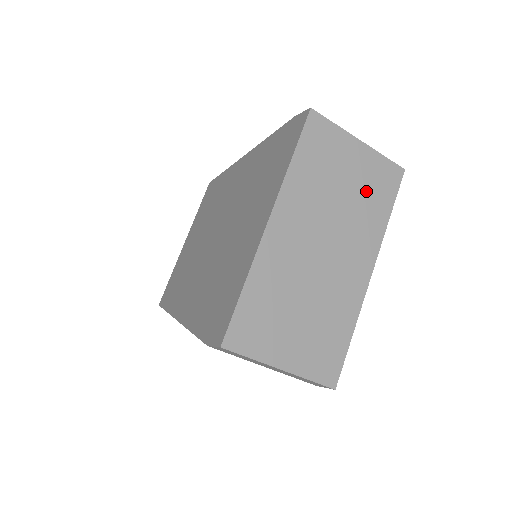
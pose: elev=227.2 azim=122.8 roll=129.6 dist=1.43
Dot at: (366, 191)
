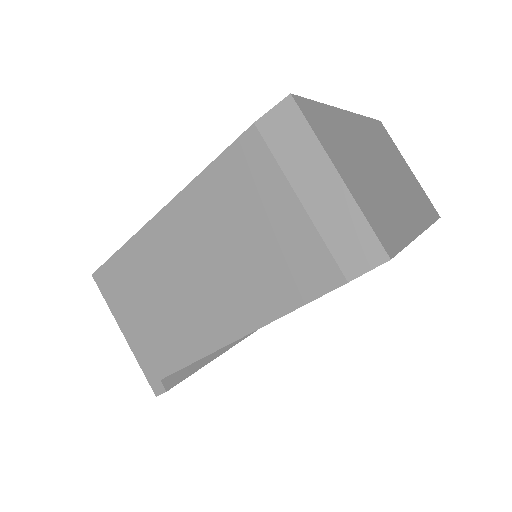
Dot at: (415, 191)
